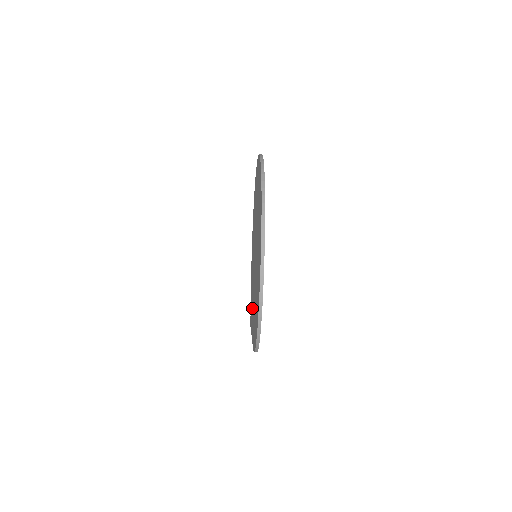
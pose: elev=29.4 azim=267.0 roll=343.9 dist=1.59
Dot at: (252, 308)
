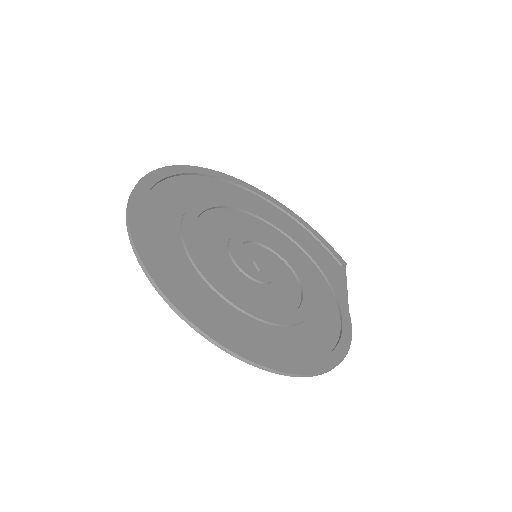
Dot at: (317, 277)
